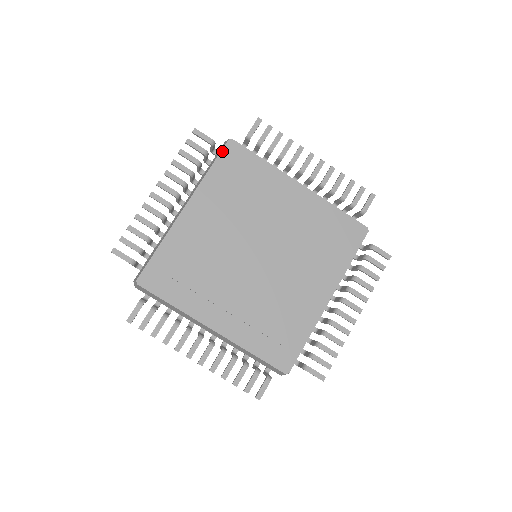
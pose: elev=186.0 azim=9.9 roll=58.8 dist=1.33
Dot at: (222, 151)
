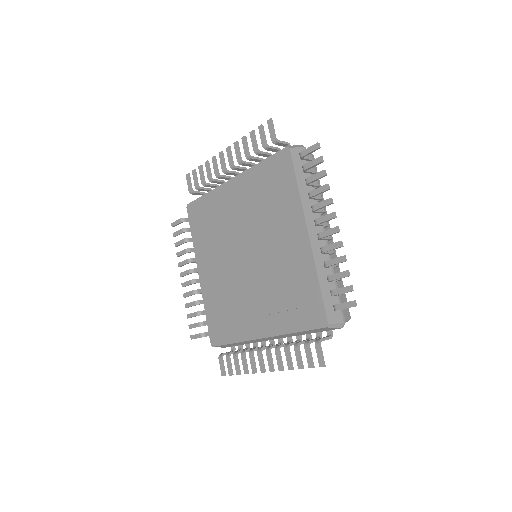
Dot at: (277, 153)
